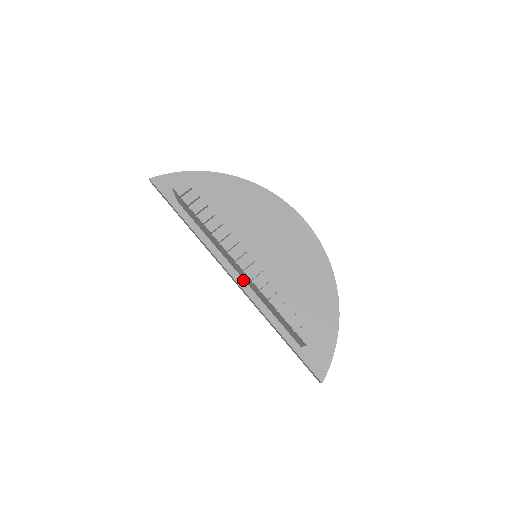
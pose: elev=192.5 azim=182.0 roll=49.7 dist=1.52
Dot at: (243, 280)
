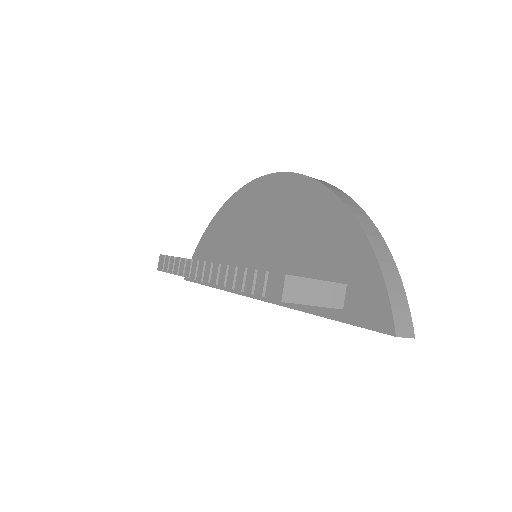
Dot at: occluded
